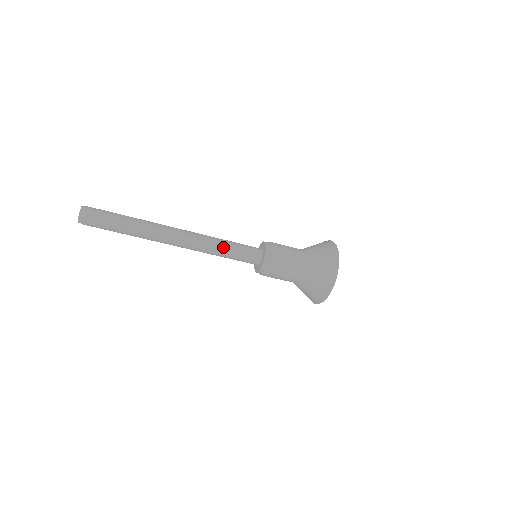
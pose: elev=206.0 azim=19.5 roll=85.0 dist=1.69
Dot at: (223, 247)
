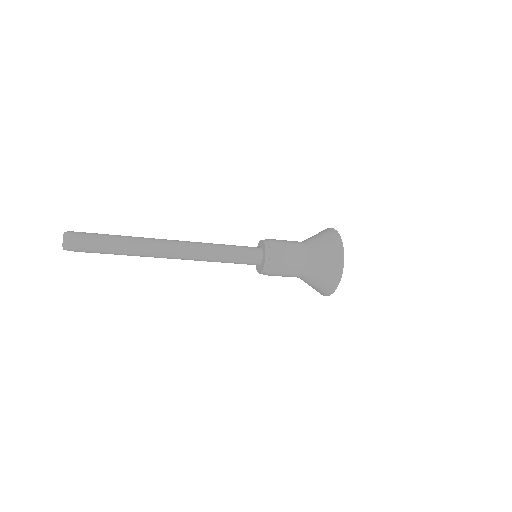
Dot at: (220, 252)
